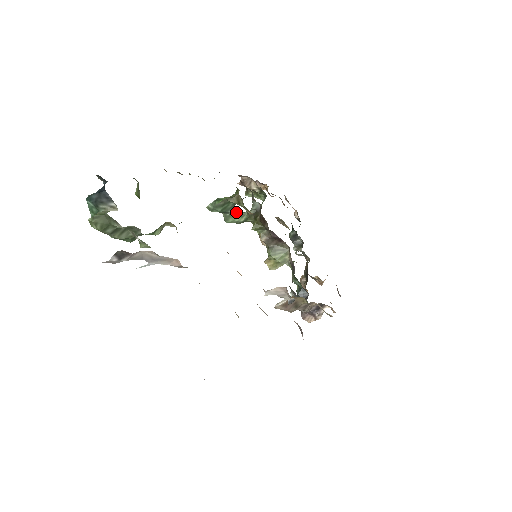
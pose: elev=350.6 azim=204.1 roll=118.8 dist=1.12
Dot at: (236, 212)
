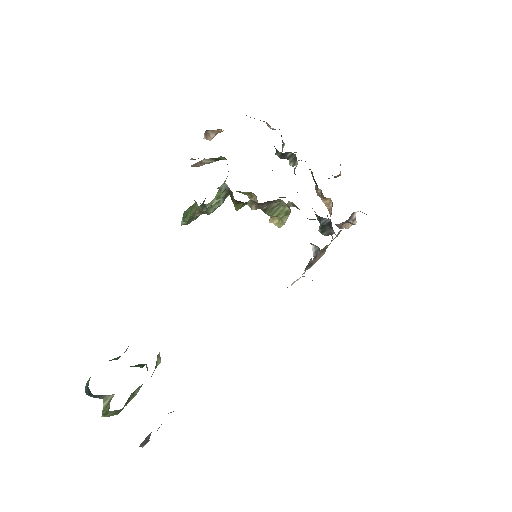
Dot at: (210, 203)
